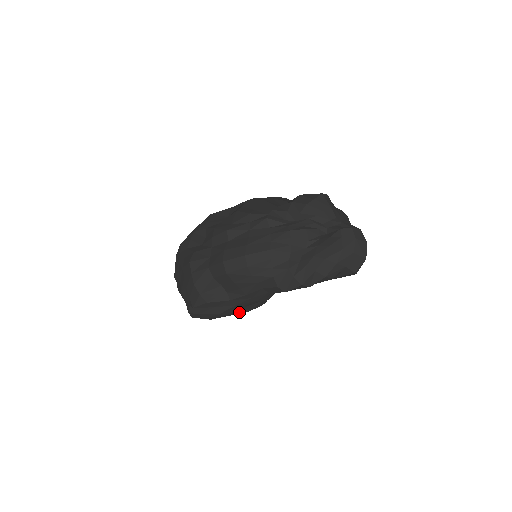
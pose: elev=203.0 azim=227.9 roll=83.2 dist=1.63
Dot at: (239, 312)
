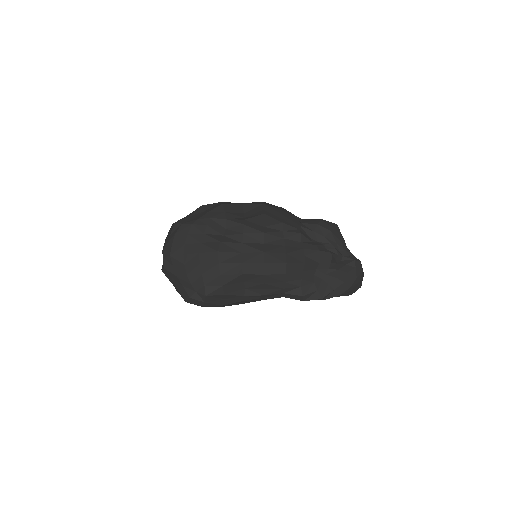
Dot at: occluded
